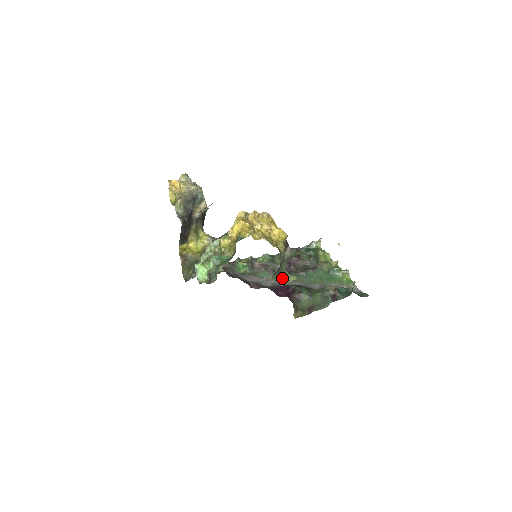
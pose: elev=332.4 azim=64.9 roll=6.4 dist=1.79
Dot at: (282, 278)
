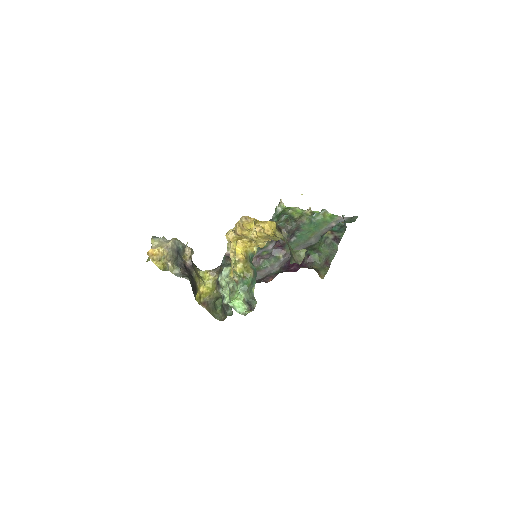
Dot at: (296, 258)
